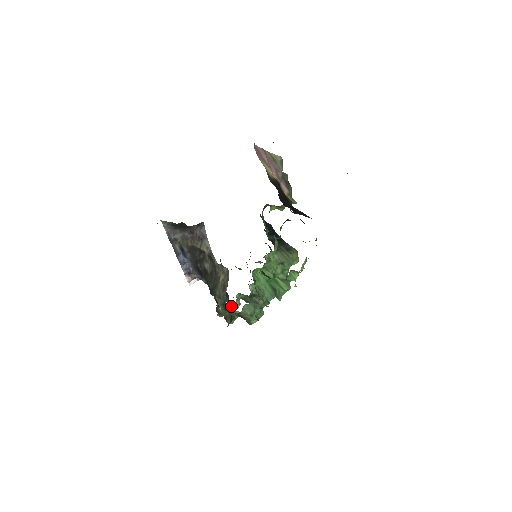
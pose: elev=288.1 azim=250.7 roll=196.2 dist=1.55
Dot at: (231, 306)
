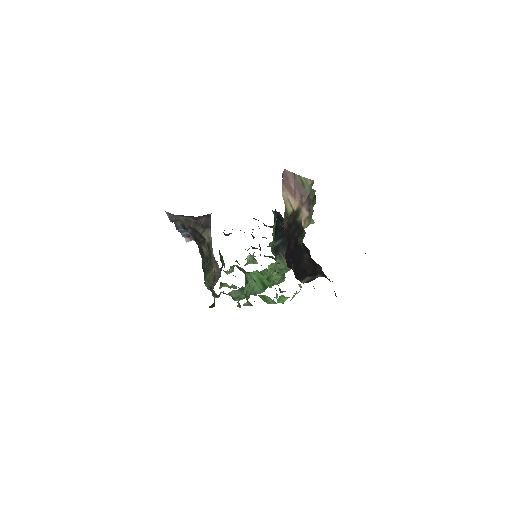
Dot at: (223, 270)
